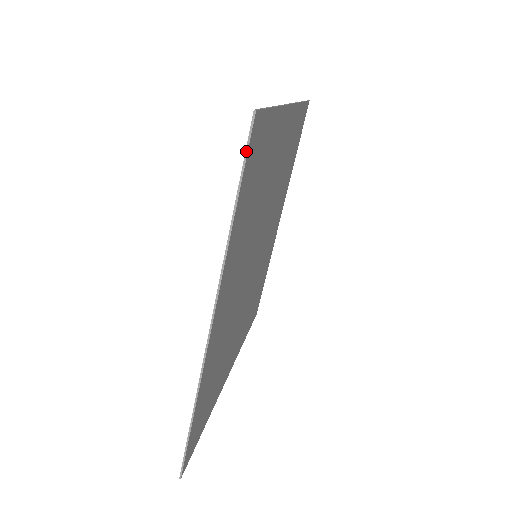
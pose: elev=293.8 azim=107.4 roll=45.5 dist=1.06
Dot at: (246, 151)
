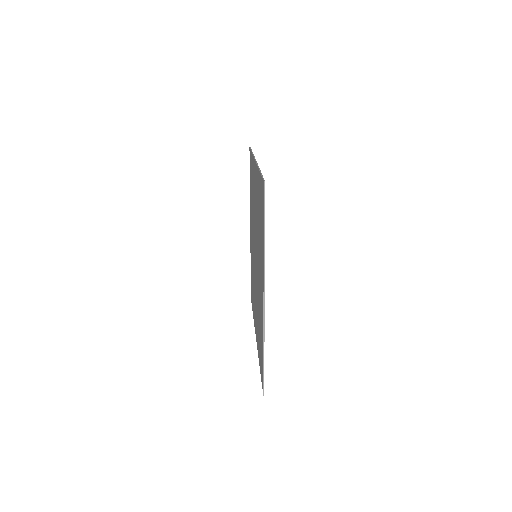
Dot at: (250, 148)
